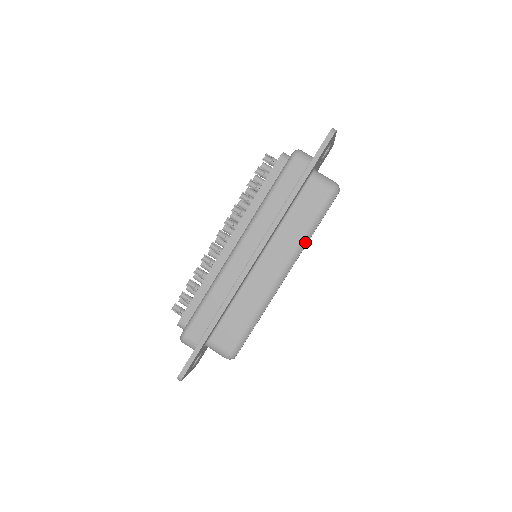
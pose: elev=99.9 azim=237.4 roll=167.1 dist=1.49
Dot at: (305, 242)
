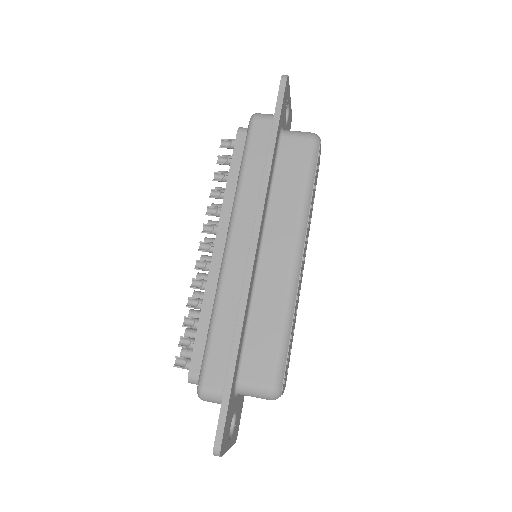
Dot at: (307, 208)
